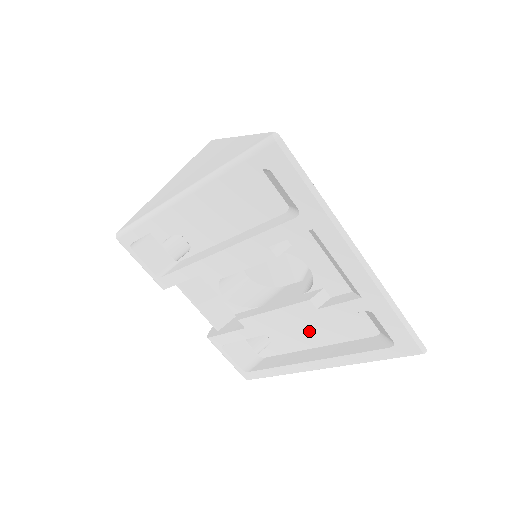
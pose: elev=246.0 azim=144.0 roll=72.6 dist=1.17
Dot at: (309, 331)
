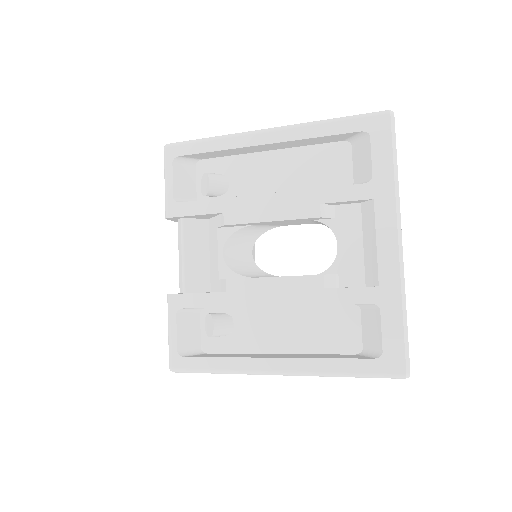
Dot at: (286, 329)
